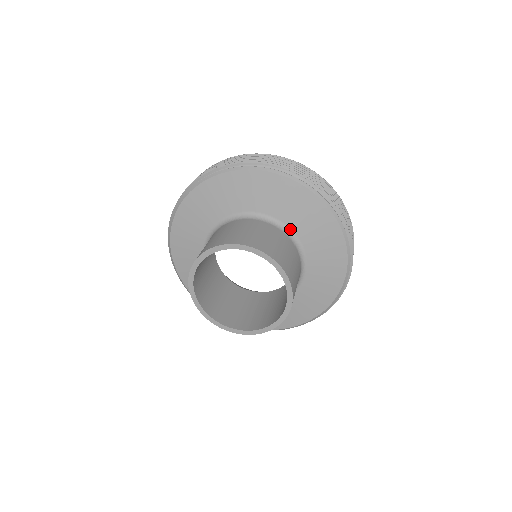
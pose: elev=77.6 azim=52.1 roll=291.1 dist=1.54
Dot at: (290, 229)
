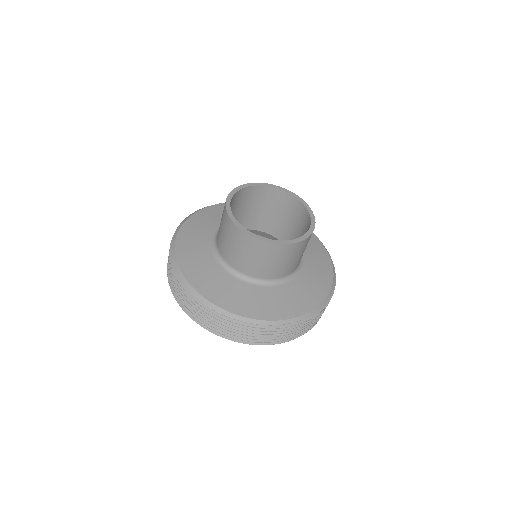
Dot at: occluded
